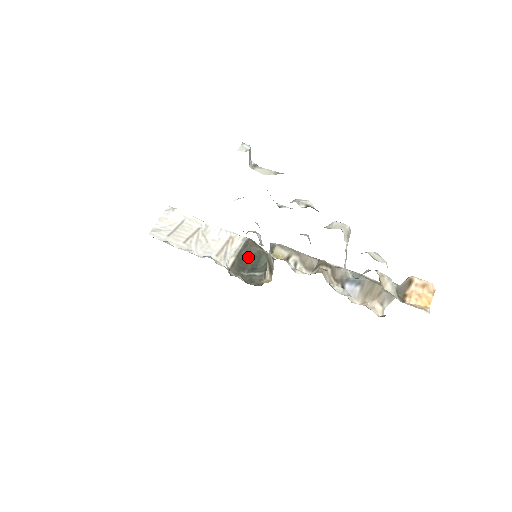
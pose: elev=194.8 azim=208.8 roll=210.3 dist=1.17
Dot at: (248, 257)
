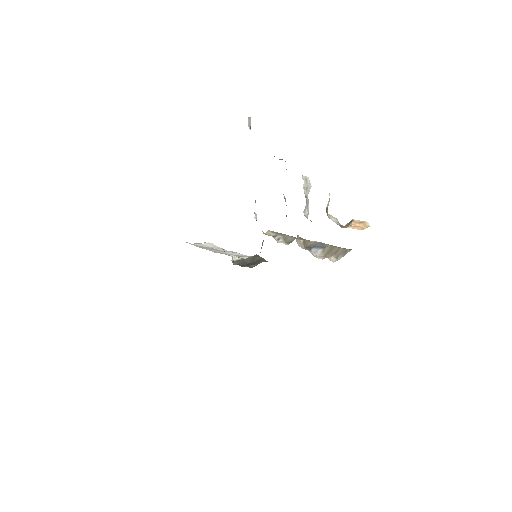
Dot at: (251, 262)
